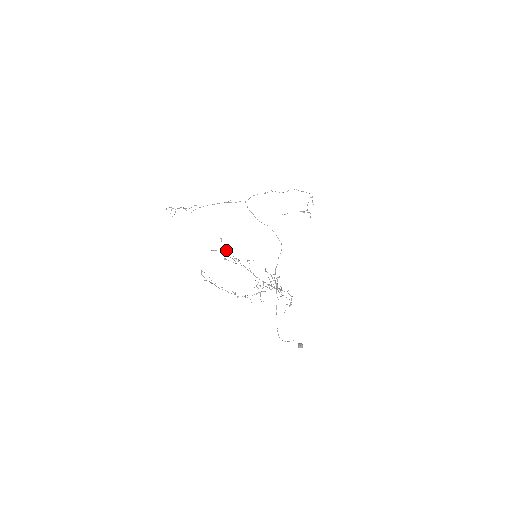
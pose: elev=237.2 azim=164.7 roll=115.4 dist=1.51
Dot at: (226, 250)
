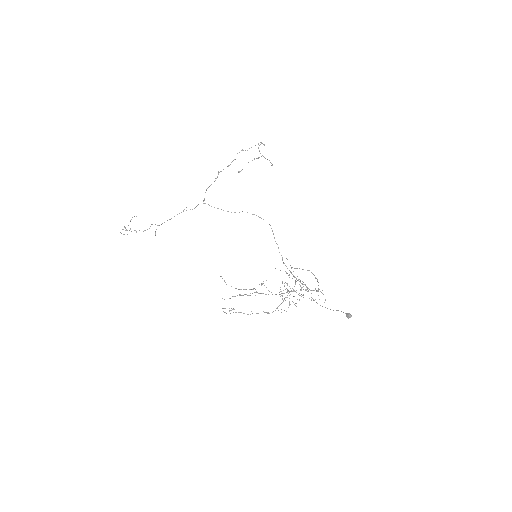
Dot at: occluded
